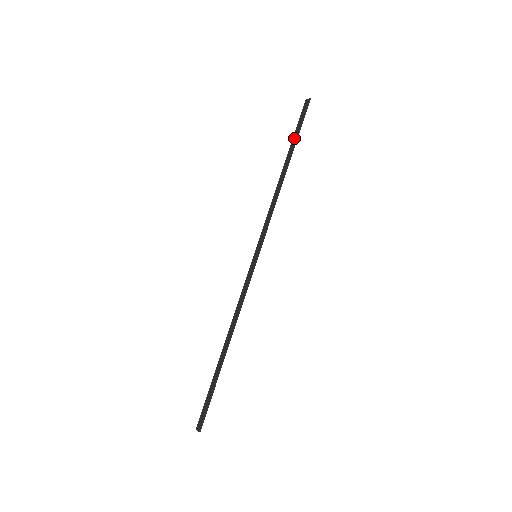
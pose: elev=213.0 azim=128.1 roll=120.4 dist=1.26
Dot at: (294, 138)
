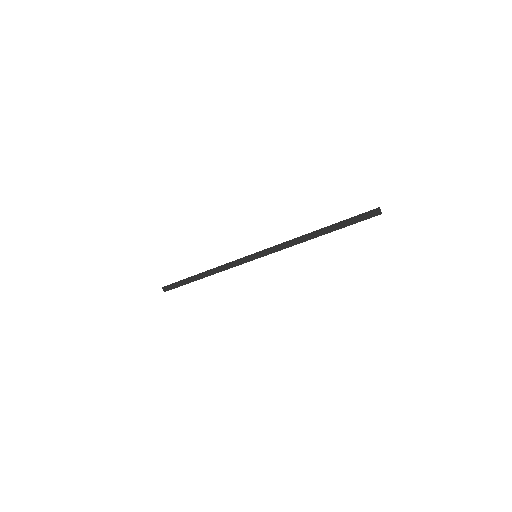
Dot at: (344, 224)
